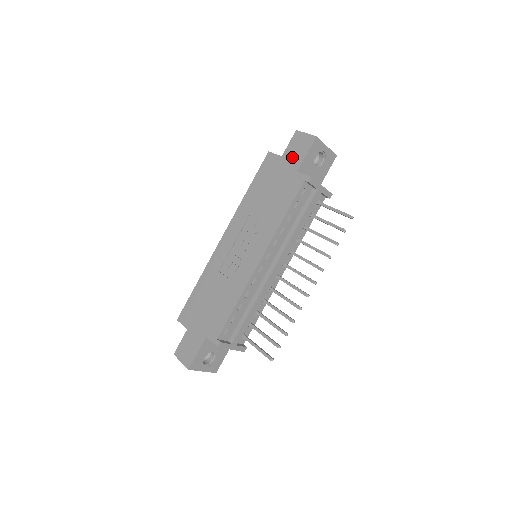
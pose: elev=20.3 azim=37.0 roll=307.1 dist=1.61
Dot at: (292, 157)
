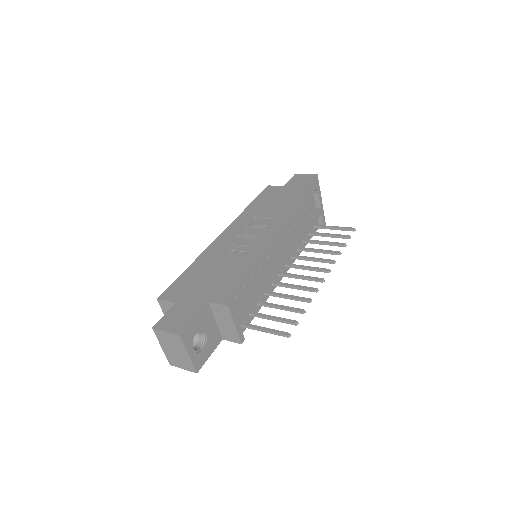
Dot at: (296, 185)
